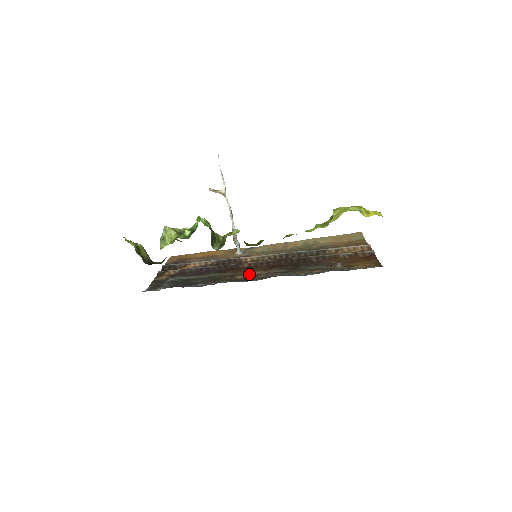
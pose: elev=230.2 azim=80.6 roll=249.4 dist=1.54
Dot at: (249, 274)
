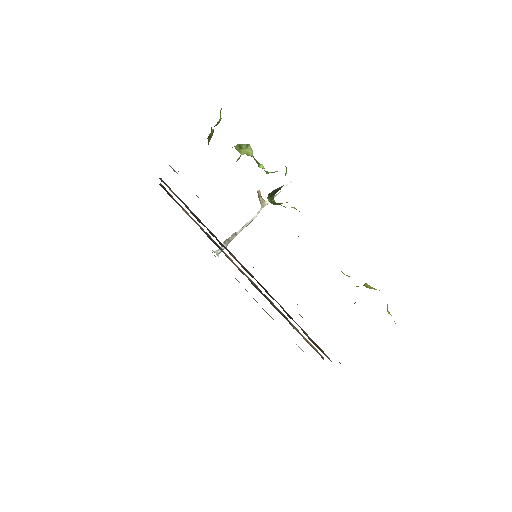
Dot at: occluded
